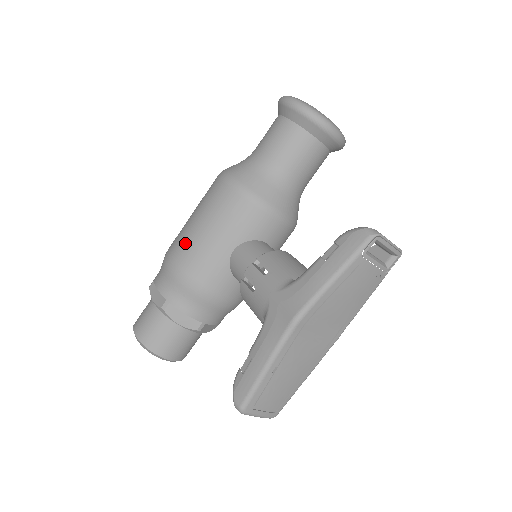
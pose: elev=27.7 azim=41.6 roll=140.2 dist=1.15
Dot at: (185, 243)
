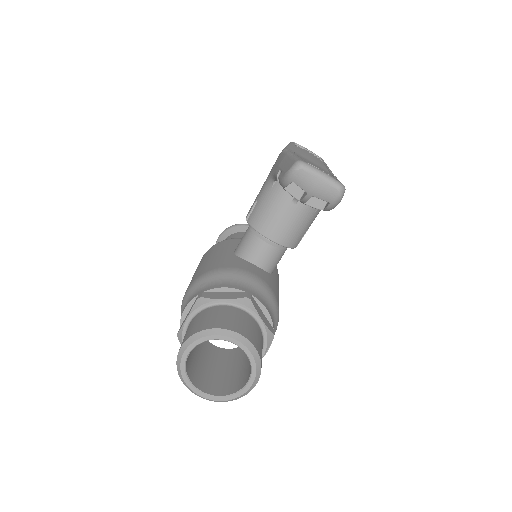
Dot at: occluded
